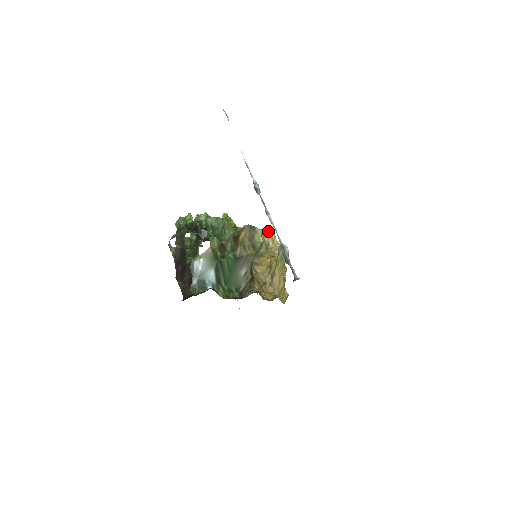
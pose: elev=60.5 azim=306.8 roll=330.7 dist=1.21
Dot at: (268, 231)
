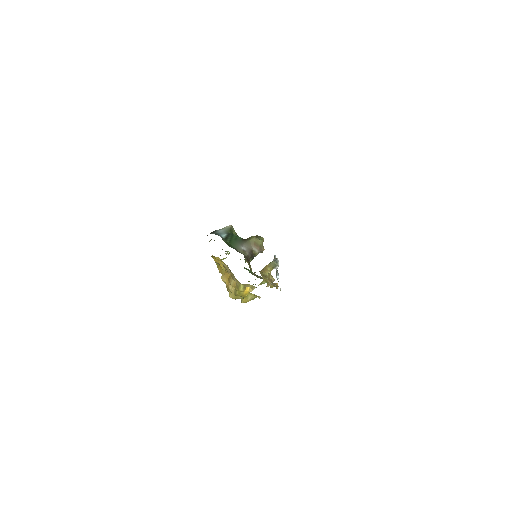
Dot at: (274, 283)
